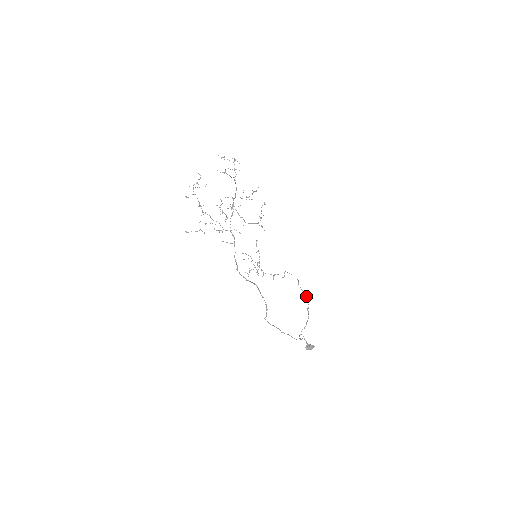
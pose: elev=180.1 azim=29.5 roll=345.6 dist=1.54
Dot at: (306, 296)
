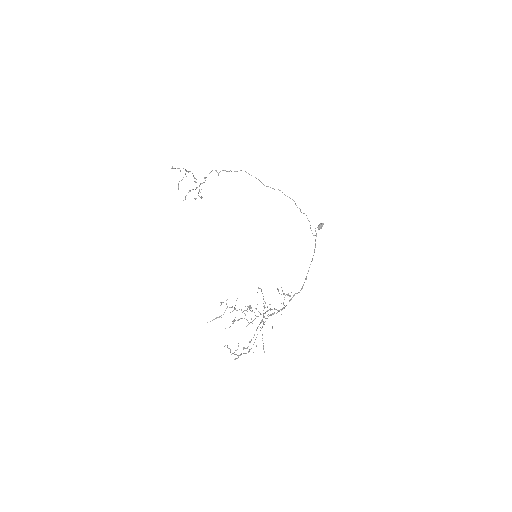
Dot at: occluded
